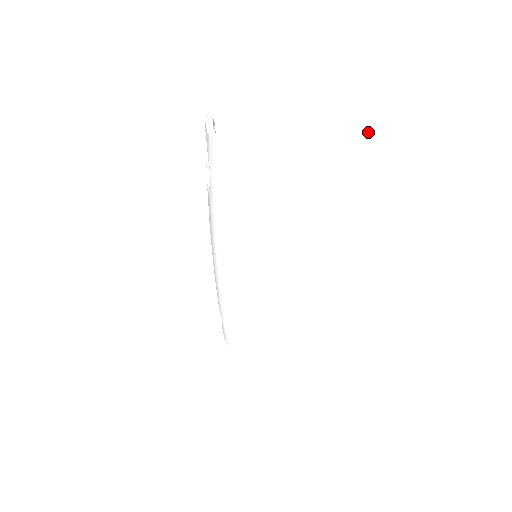
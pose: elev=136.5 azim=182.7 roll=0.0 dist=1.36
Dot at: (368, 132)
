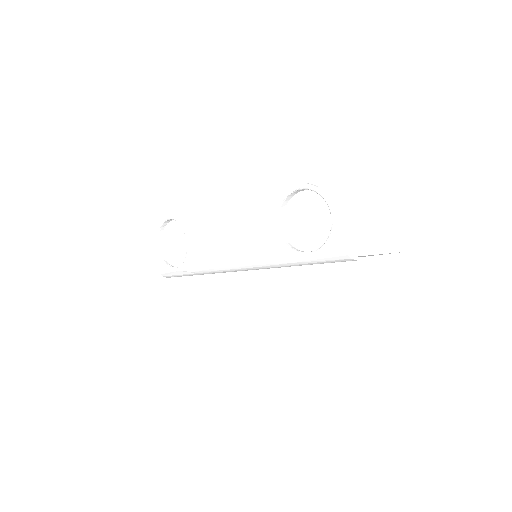
Dot at: occluded
